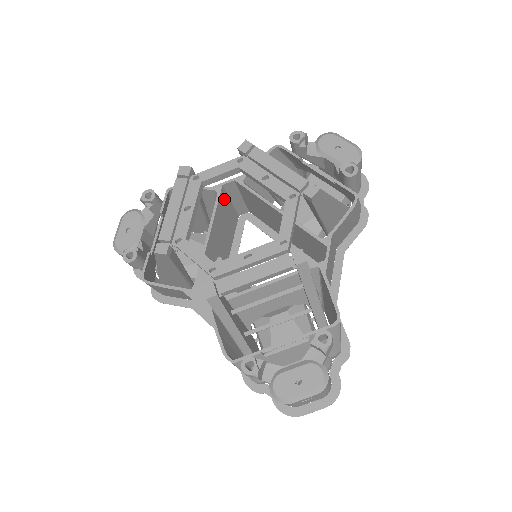
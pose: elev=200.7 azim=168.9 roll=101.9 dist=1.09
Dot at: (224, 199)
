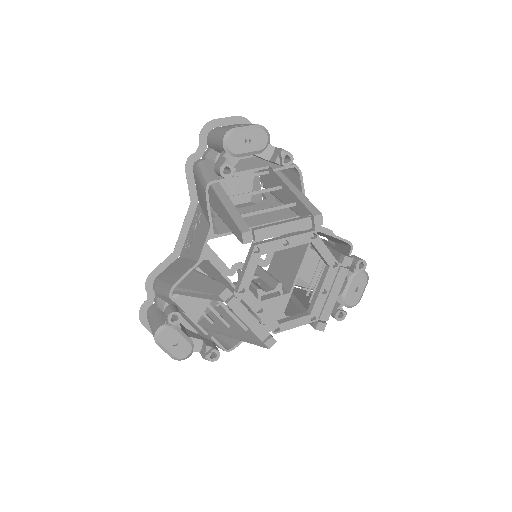
Dot at: occluded
